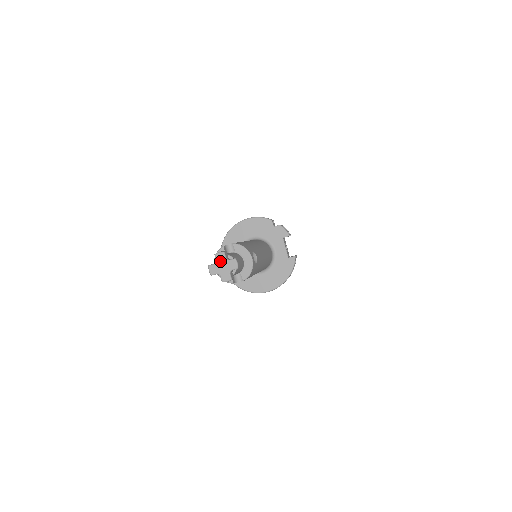
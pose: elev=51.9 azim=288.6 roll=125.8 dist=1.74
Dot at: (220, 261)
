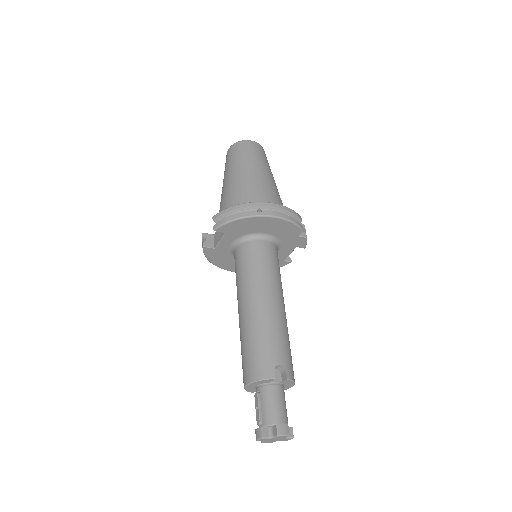
Dot at: (278, 438)
